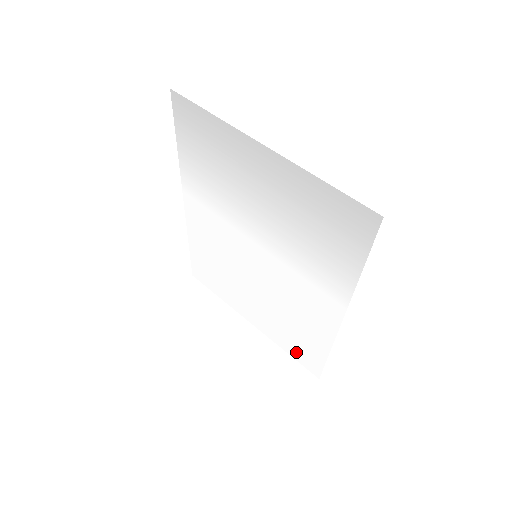
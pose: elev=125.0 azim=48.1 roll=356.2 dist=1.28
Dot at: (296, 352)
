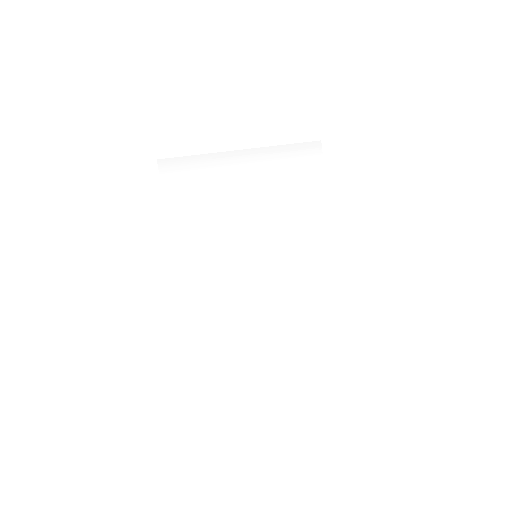
Dot at: (317, 334)
